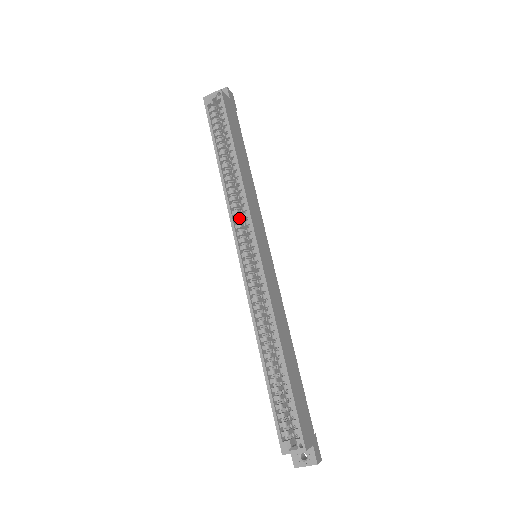
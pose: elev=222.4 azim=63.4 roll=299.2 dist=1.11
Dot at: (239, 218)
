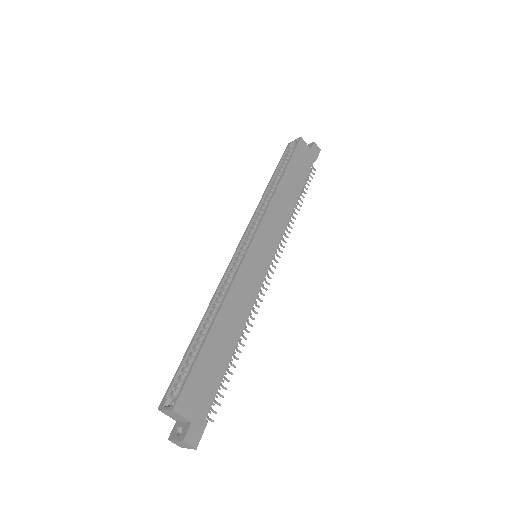
Dot at: (257, 222)
